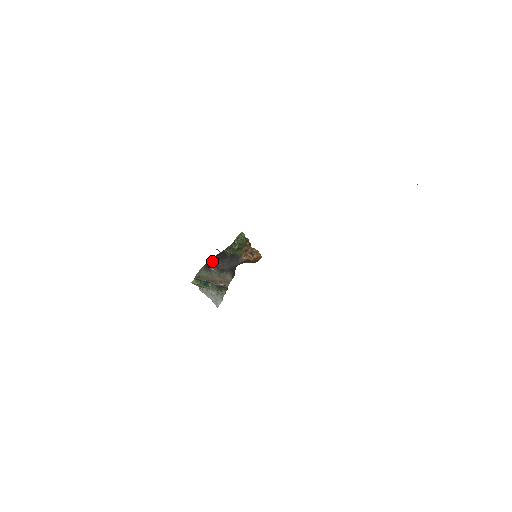
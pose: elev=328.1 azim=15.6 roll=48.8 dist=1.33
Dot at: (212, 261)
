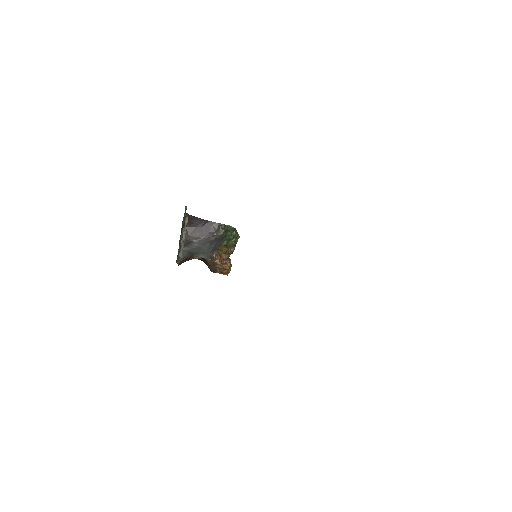
Dot at: (197, 221)
